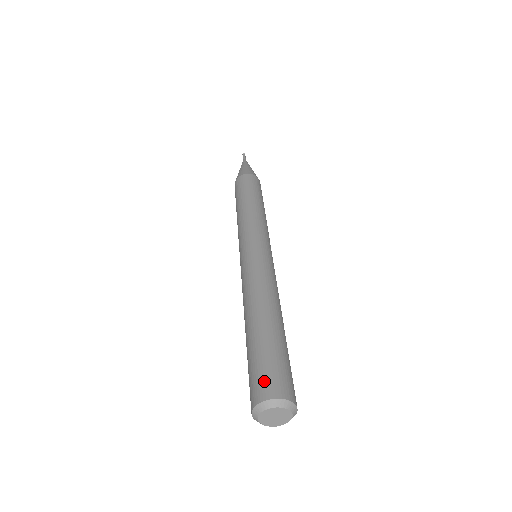
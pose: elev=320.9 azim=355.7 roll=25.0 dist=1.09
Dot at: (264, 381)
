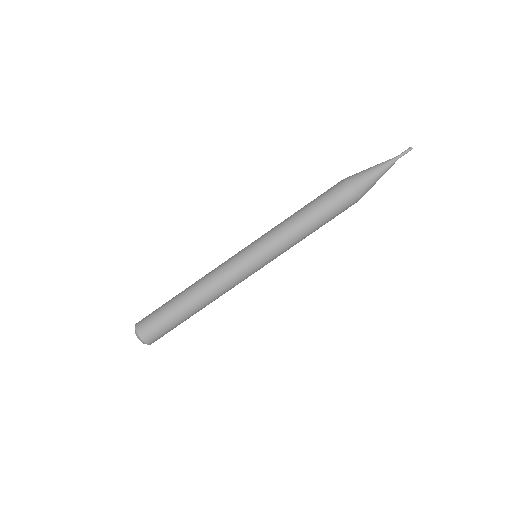
Dot at: (148, 329)
